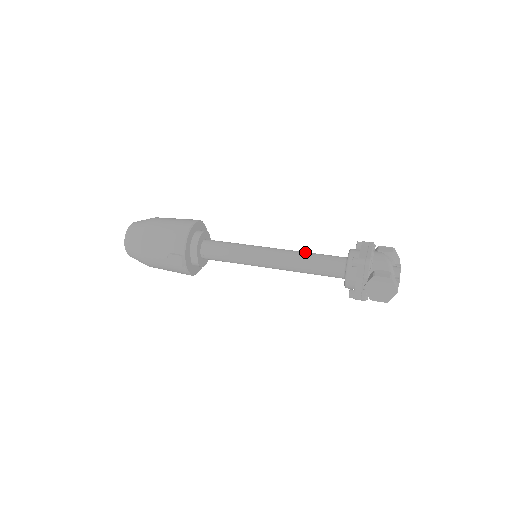
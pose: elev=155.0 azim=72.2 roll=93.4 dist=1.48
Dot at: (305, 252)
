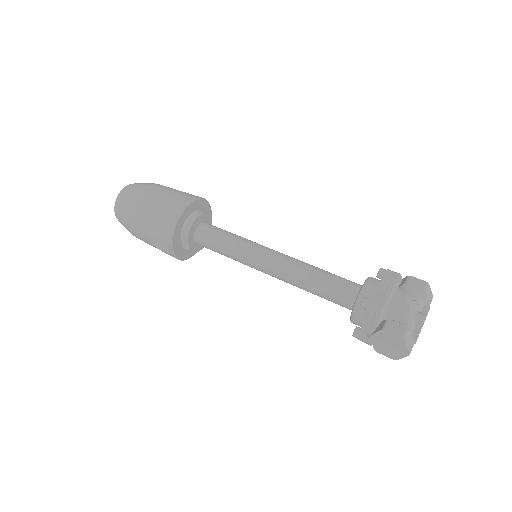
Dot at: (312, 267)
